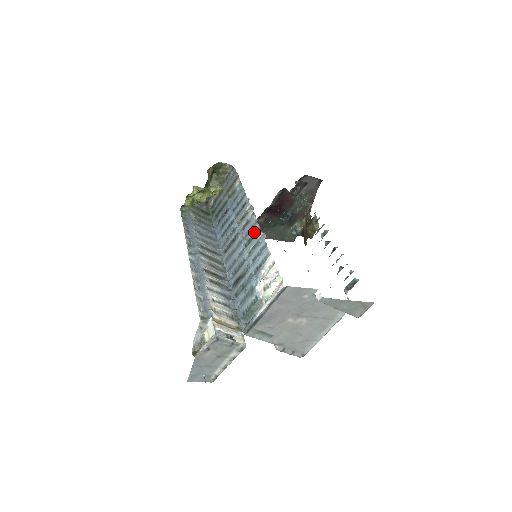
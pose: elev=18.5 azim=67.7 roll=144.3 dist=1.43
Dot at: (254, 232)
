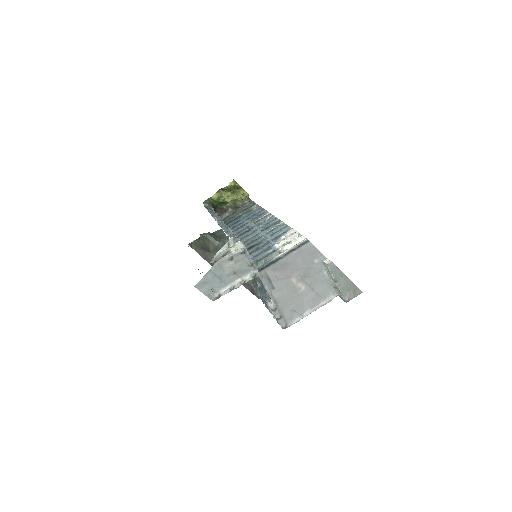
Dot at: (273, 223)
